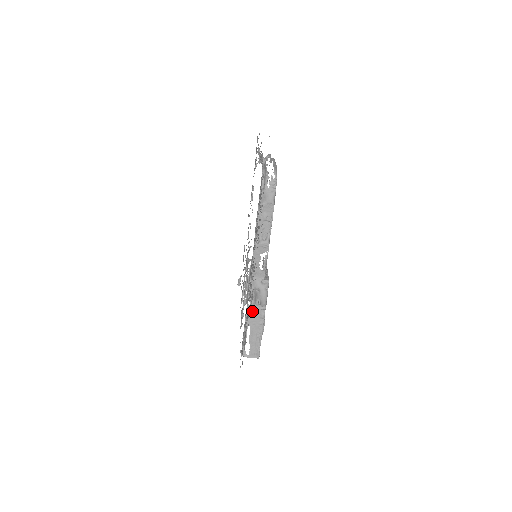
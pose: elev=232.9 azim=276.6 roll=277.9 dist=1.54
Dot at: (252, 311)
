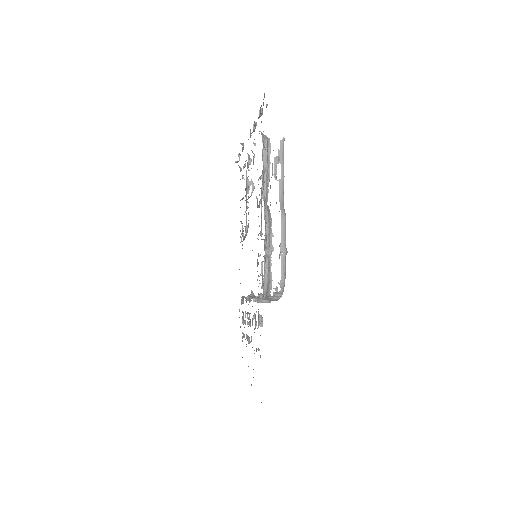
Dot at: occluded
